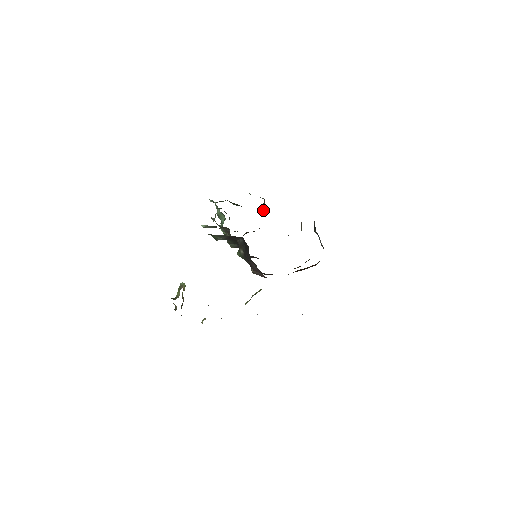
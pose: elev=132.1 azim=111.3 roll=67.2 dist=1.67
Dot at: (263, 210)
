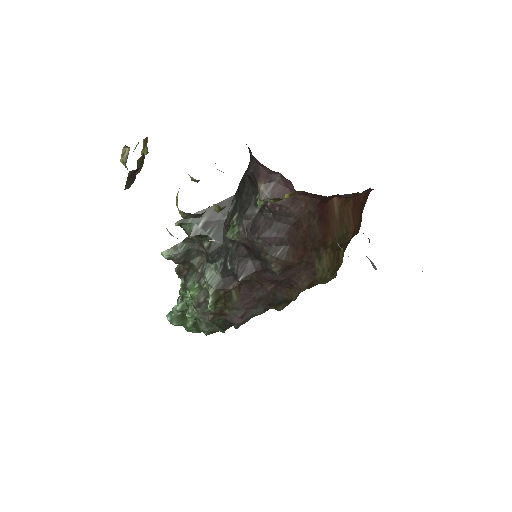
Dot at: occluded
